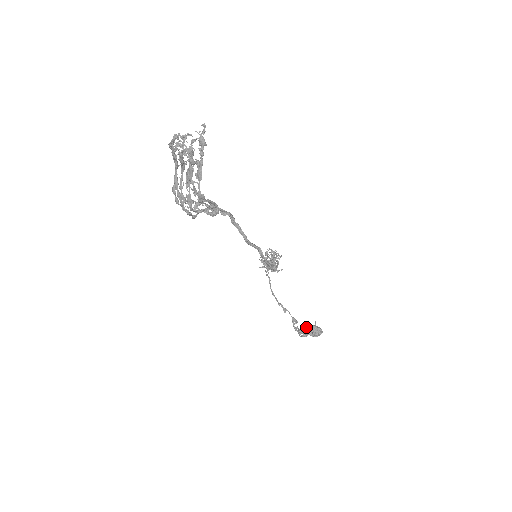
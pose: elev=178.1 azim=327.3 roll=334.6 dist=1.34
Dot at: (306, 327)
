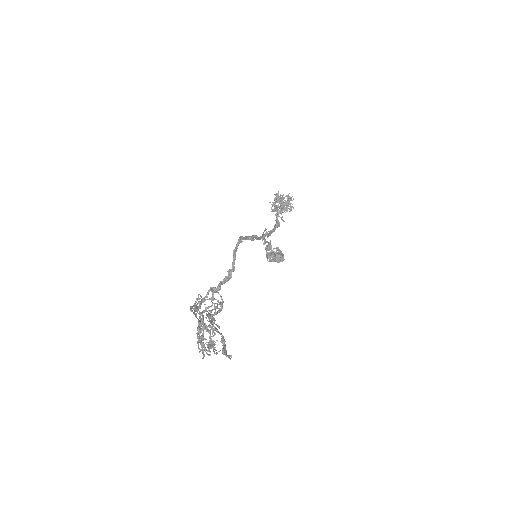
Dot at: occluded
